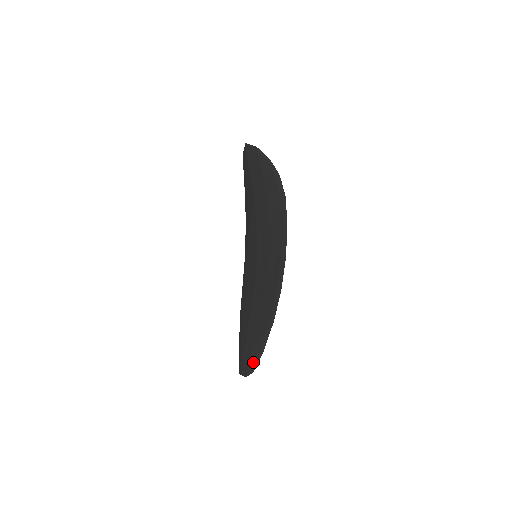
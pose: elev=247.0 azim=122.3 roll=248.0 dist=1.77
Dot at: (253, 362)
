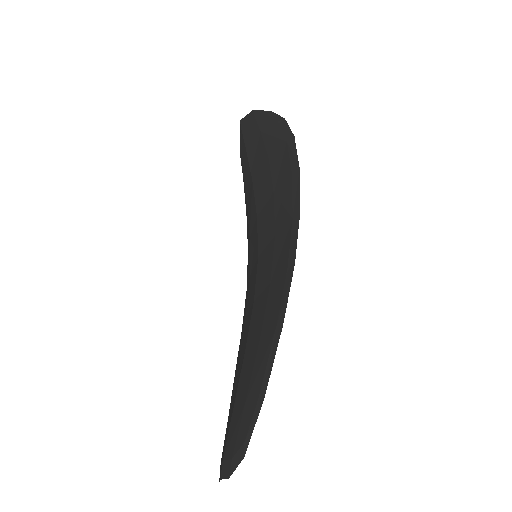
Dot at: (243, 433)
